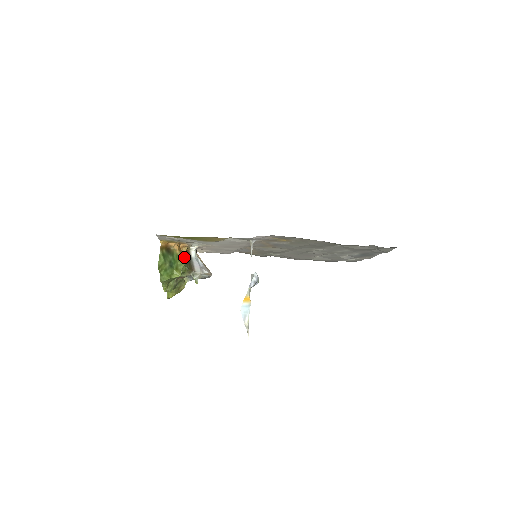
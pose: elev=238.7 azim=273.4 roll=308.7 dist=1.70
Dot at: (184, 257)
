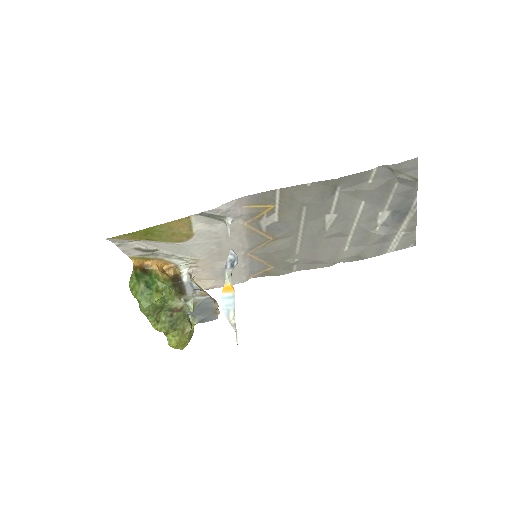
Dot at: (168, 278)
